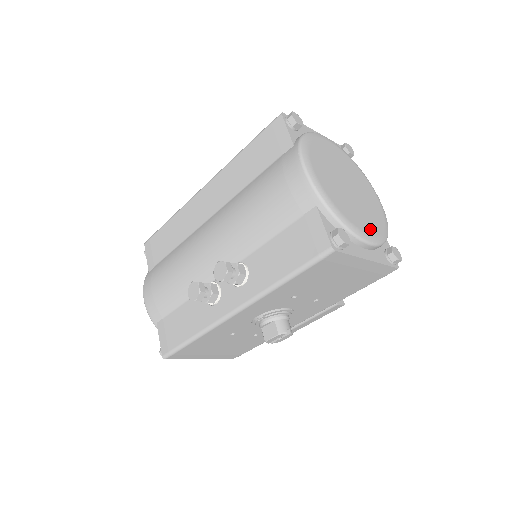
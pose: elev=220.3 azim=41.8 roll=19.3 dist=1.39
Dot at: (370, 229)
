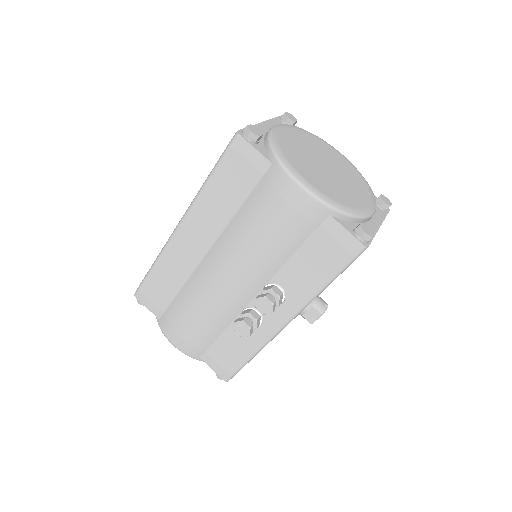
Dot at: (365, 198)
